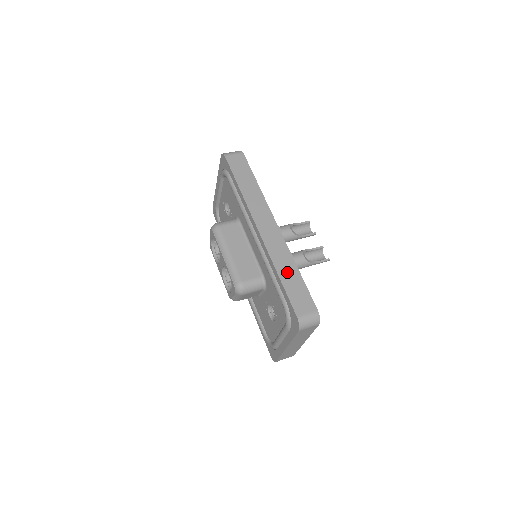
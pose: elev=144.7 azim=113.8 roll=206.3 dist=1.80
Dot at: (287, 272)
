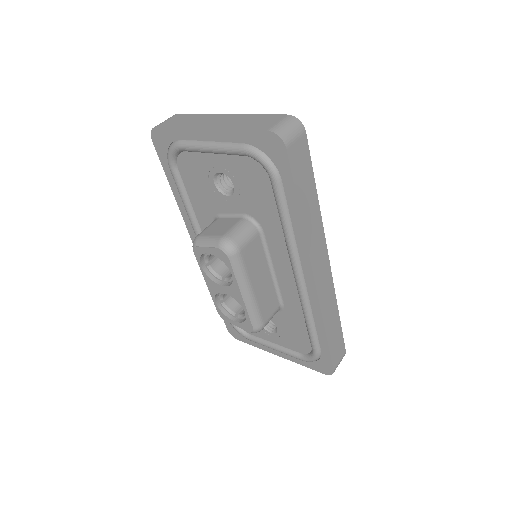
Dot at: (332, 324)
